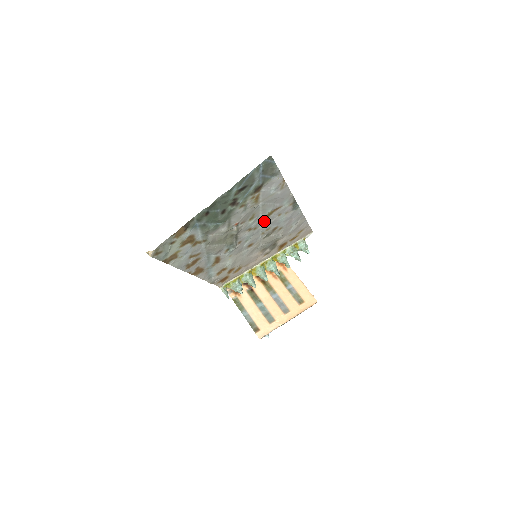
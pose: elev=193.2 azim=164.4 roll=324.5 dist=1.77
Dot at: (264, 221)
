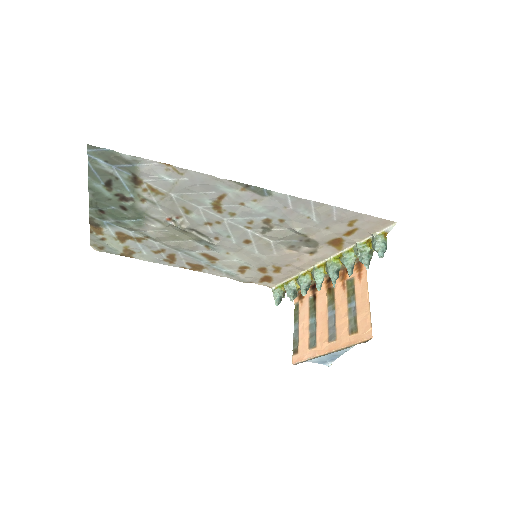
Dot at: (222, 213)
